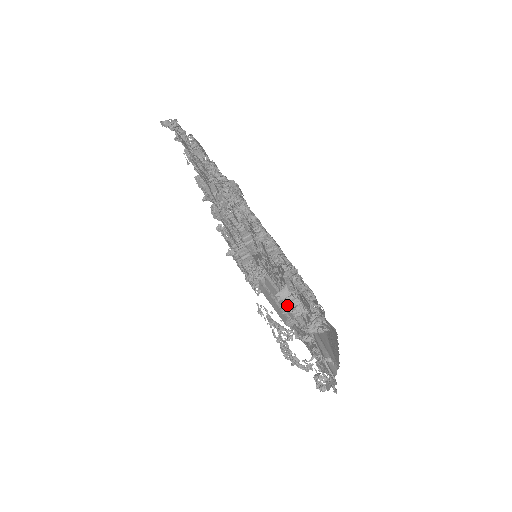
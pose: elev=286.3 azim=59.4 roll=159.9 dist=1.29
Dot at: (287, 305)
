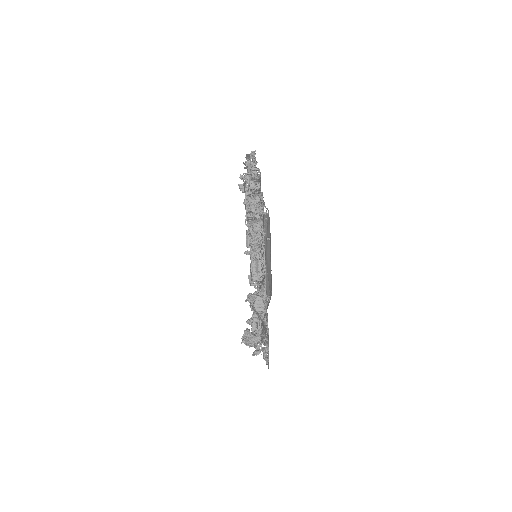
Dot at: (250, 225)
